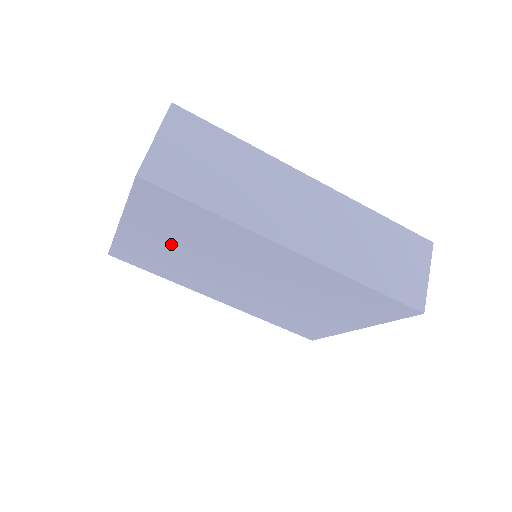
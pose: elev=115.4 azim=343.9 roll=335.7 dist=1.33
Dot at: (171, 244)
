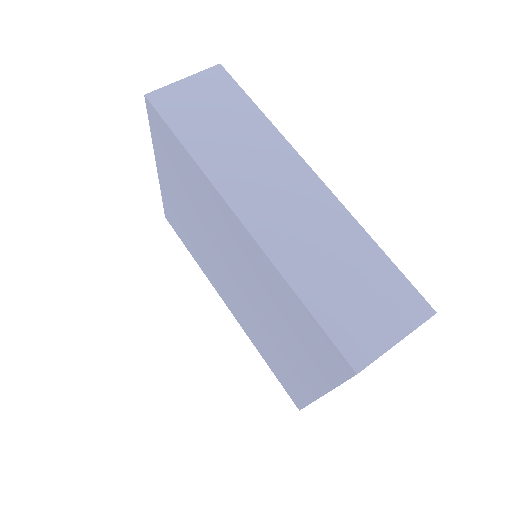
Dot at: (183, 201)
